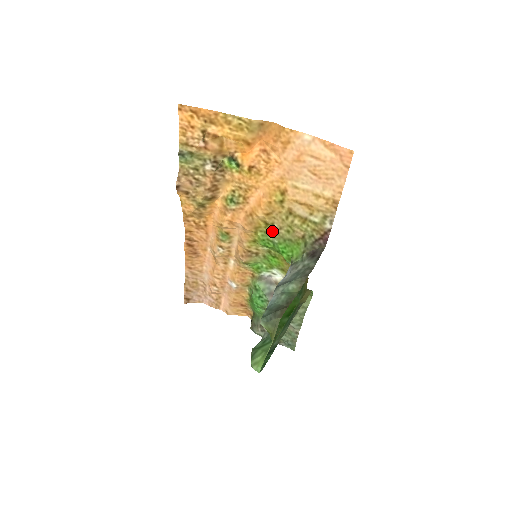
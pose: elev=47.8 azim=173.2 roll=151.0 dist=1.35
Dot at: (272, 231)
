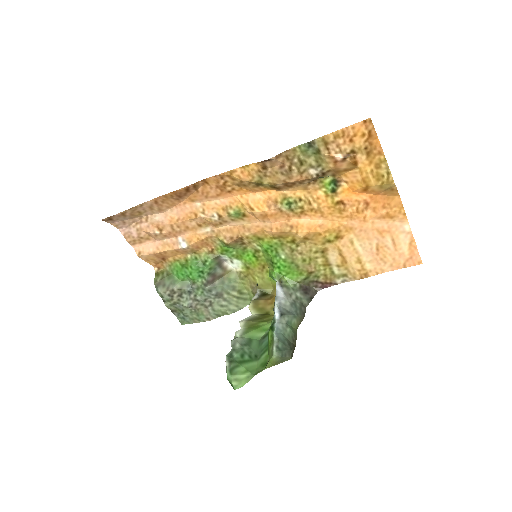
Dot at: (290, 248)
